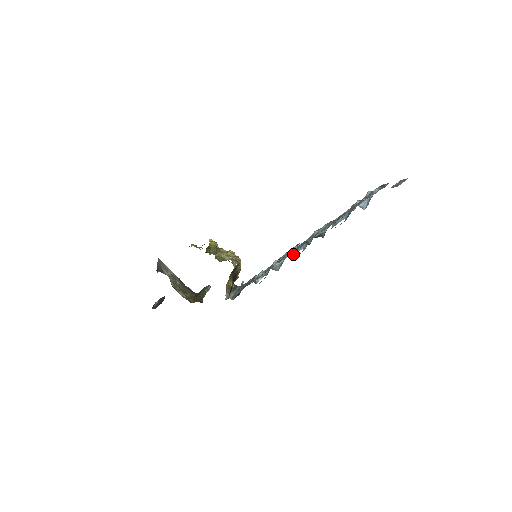
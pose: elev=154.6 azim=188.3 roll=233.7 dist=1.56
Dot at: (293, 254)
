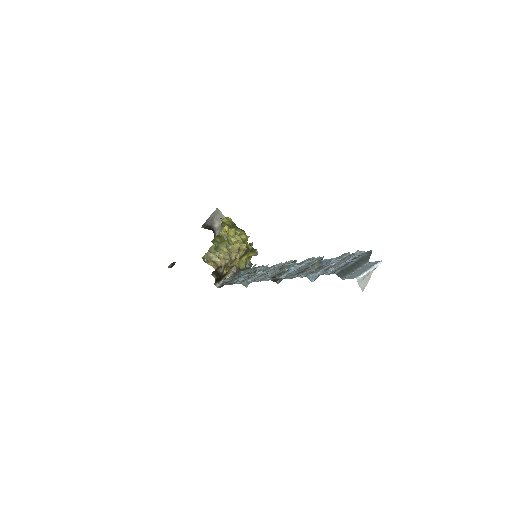
Dot at: occluded
